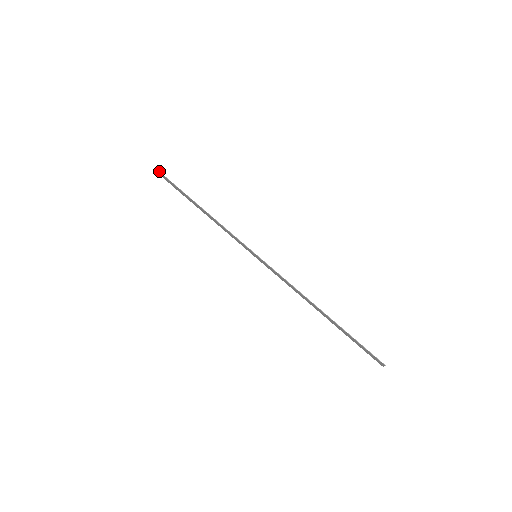
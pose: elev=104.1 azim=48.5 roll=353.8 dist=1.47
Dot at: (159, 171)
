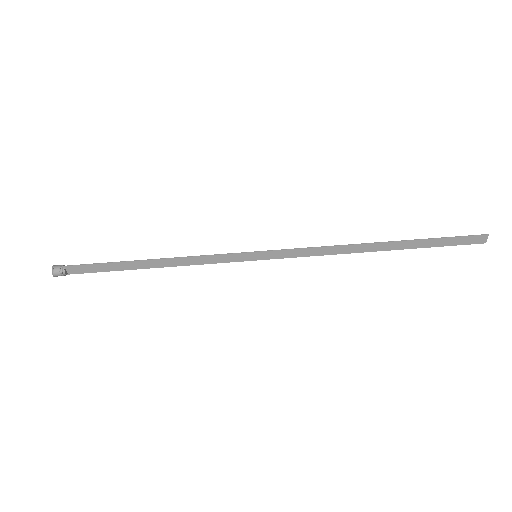
Dot at: (59, 266)
